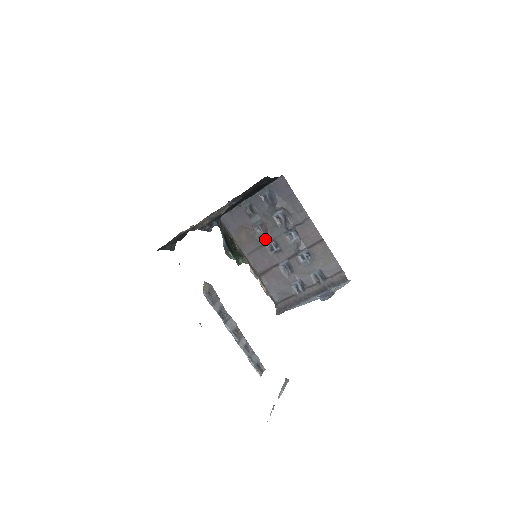
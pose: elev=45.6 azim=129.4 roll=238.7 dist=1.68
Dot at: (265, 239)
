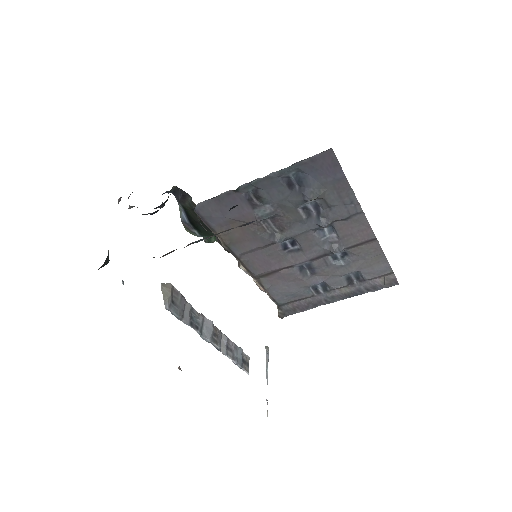
Dot at: (277, 238)
